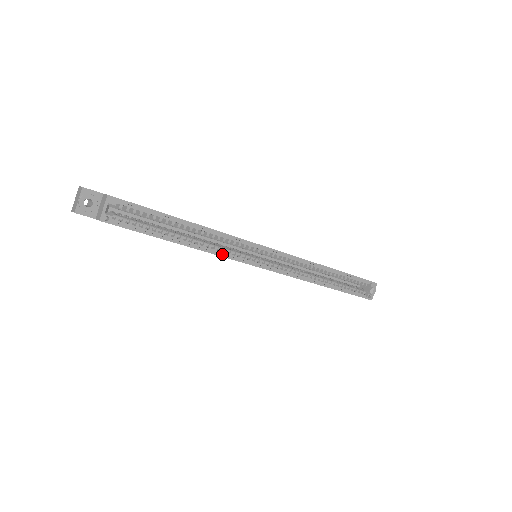
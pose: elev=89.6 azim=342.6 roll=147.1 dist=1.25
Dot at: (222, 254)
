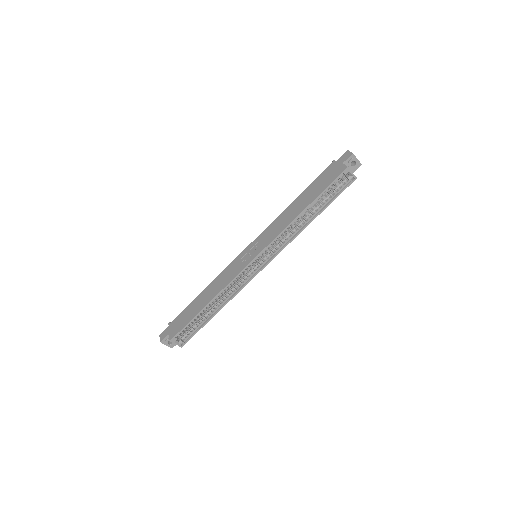
Dot at: (238, 291)
